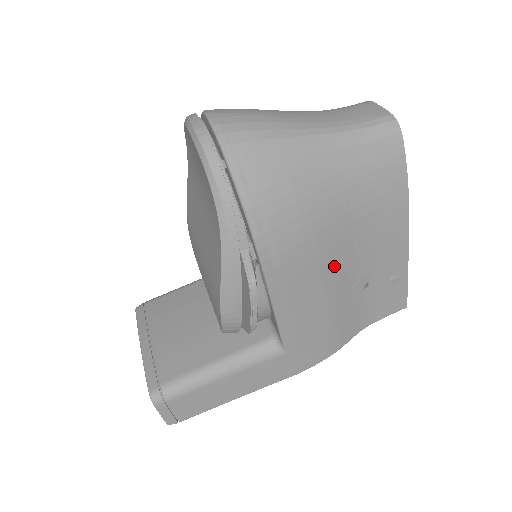
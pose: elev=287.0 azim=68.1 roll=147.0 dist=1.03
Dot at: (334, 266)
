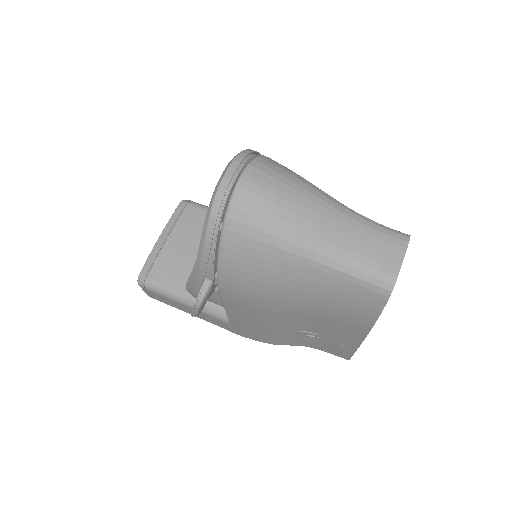
Dot at: (284, 319)
